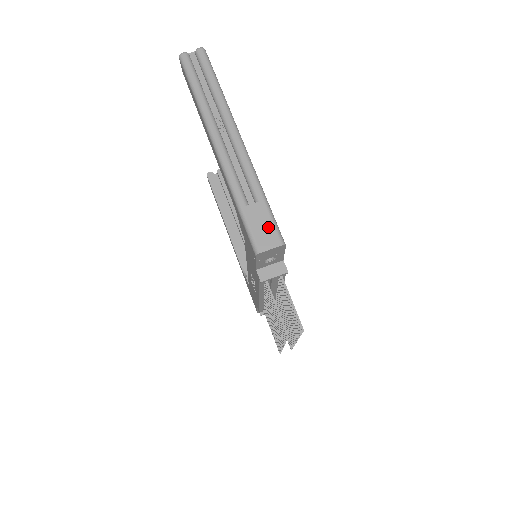
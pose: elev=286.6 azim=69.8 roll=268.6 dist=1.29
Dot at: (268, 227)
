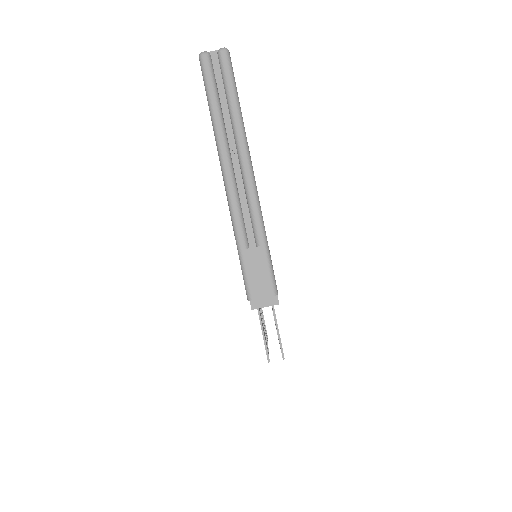
Dot at: (264, 275)
